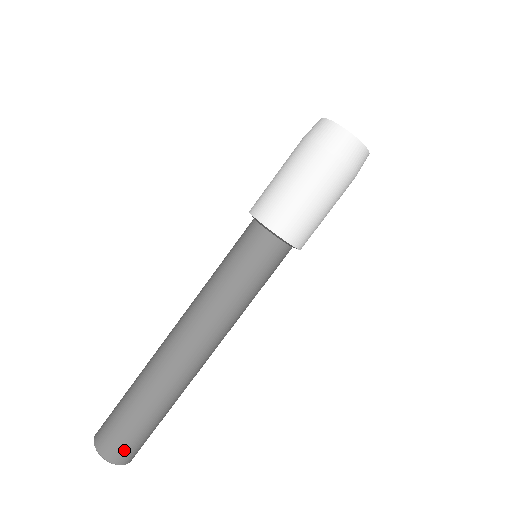
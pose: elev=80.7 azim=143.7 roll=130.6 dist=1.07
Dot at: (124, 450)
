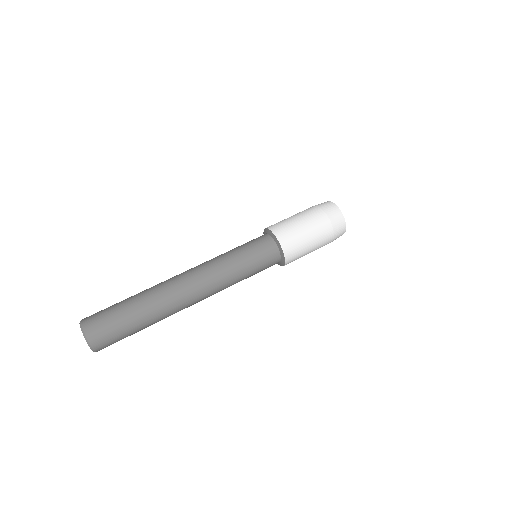
Dot at: (95, 315)
